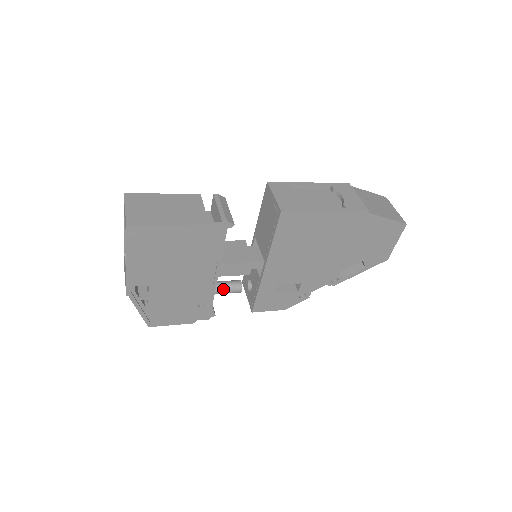
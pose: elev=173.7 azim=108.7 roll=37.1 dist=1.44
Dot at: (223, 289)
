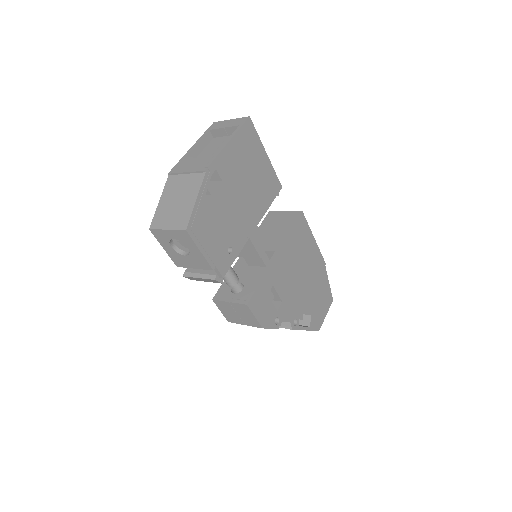
Dot at: occluded
